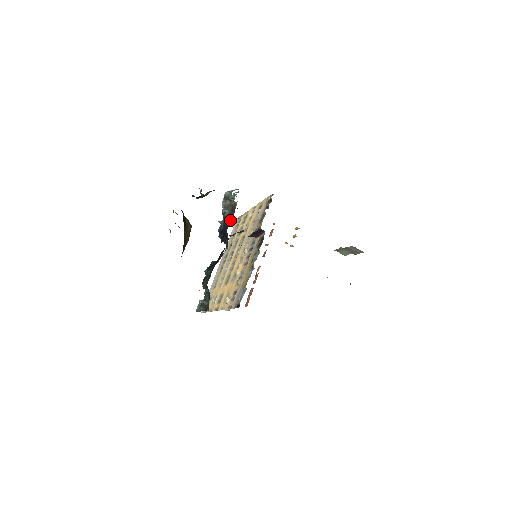
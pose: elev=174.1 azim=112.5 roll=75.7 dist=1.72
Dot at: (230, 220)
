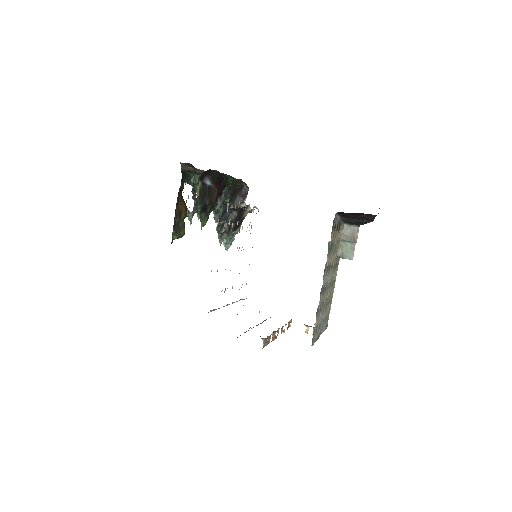
Dot at: (228, 240)
